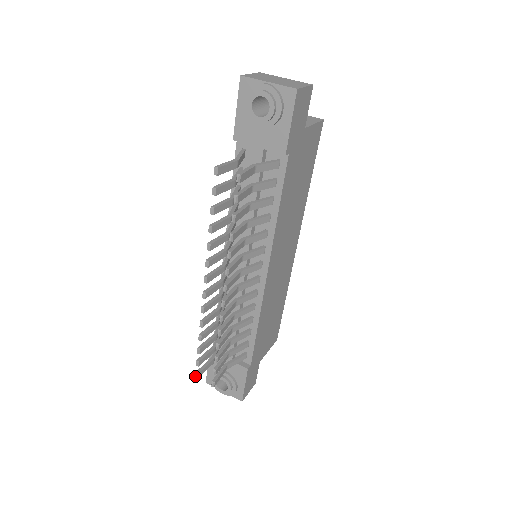
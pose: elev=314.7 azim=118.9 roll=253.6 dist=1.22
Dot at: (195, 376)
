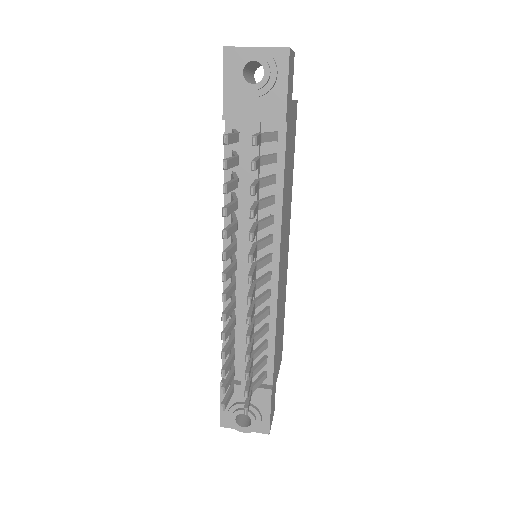
Dot at: (221, 408)
